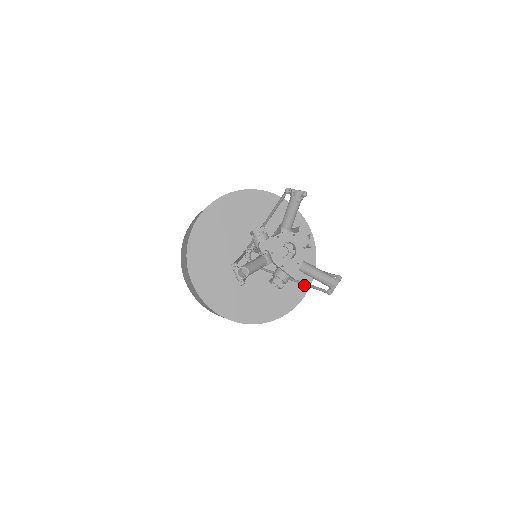
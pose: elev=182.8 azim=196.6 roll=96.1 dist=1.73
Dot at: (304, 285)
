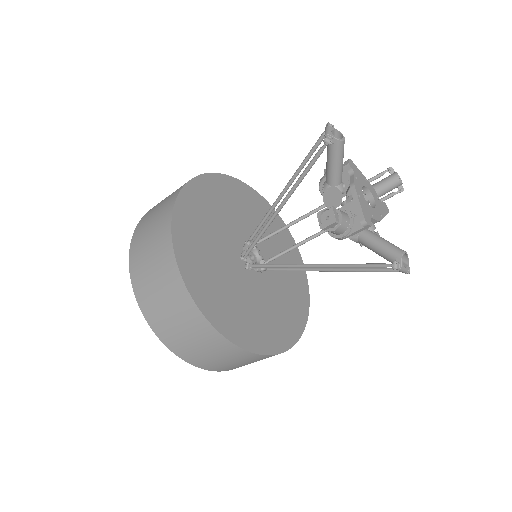
Dot at: (273, 345)
